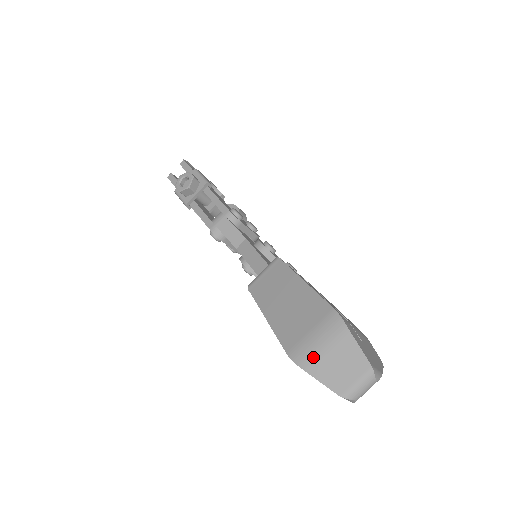
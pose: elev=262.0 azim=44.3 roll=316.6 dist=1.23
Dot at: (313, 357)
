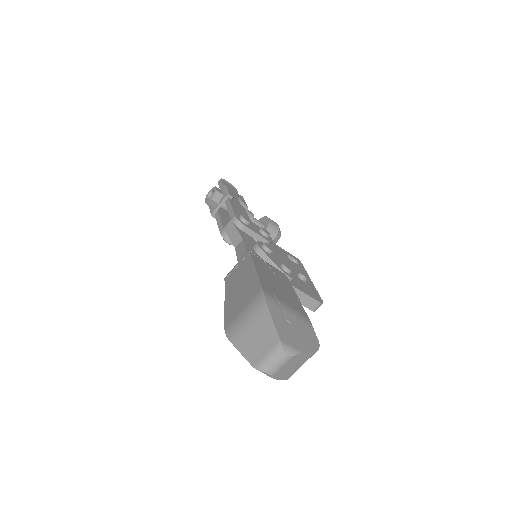
Dot at: (239, 331)
